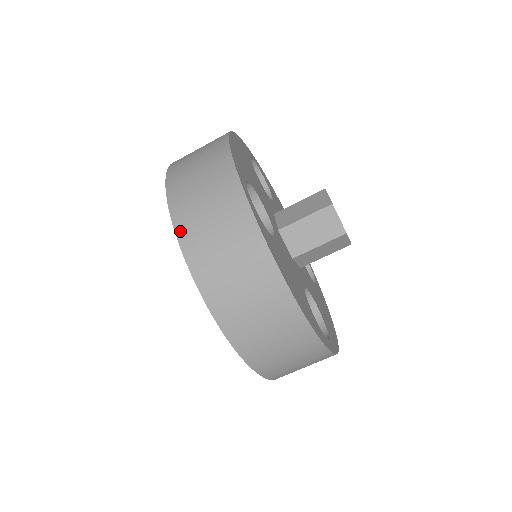
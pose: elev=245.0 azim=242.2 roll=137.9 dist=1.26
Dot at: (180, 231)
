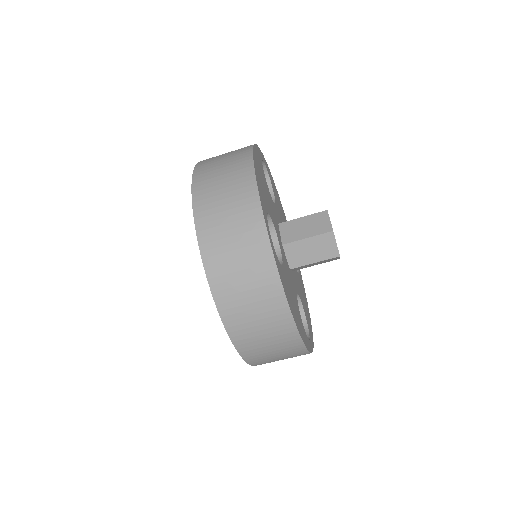
Dot at: (207, 261)
